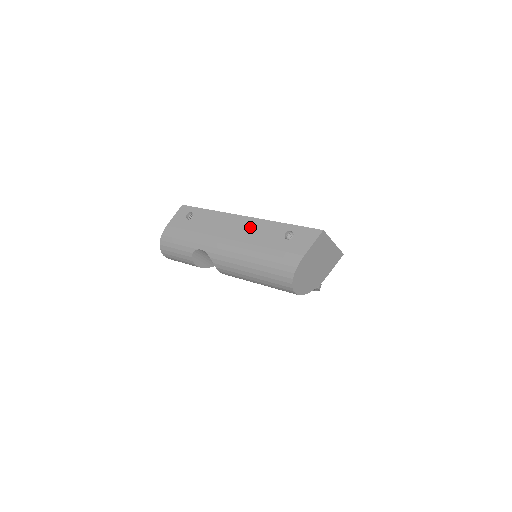
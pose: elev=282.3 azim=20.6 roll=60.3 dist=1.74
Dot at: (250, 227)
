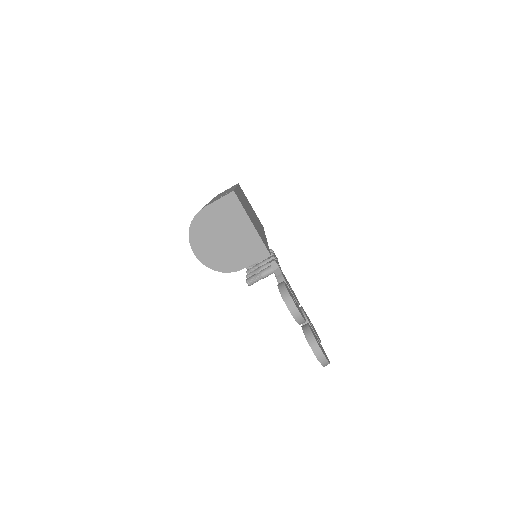
Dot at: occluded
